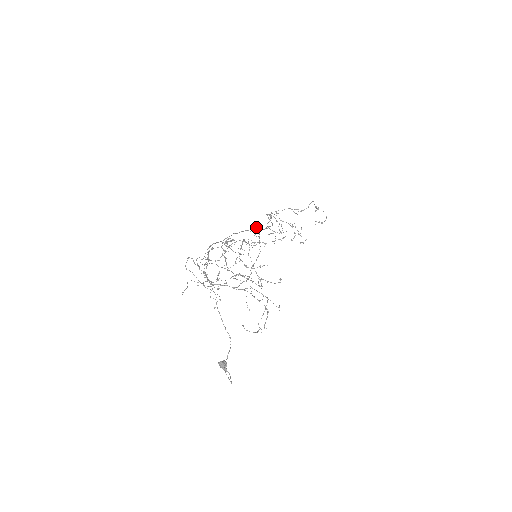
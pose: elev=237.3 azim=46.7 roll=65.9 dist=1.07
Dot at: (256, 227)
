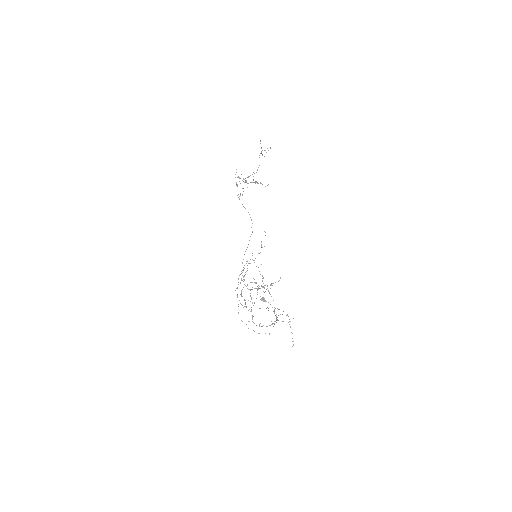
Dot at: occluded
